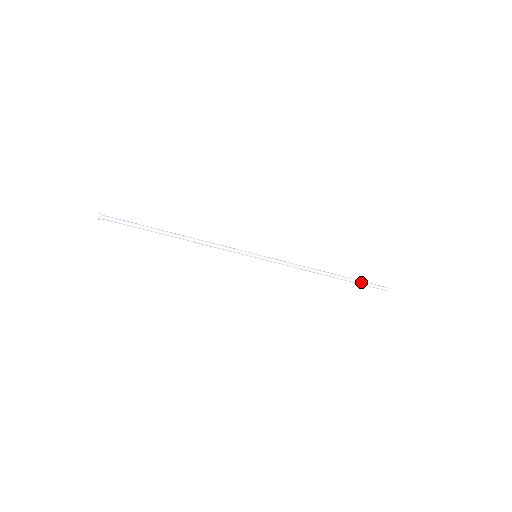
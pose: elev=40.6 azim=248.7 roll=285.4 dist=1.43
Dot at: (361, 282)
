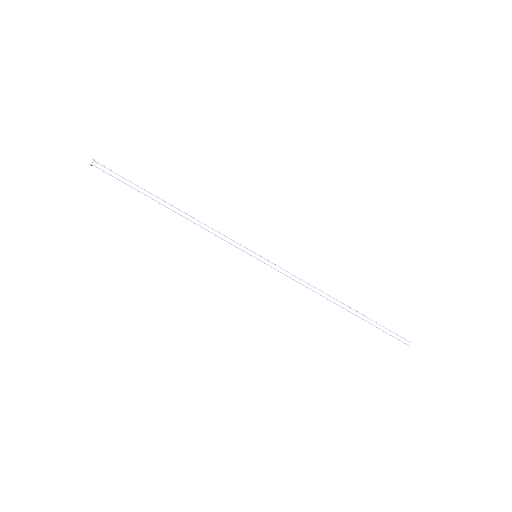
Dot at: (376, 322)
